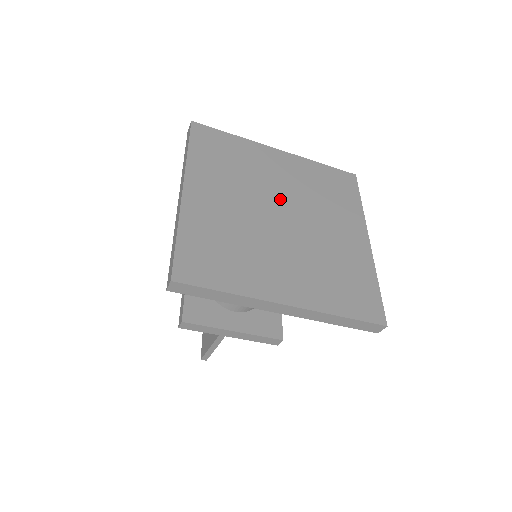
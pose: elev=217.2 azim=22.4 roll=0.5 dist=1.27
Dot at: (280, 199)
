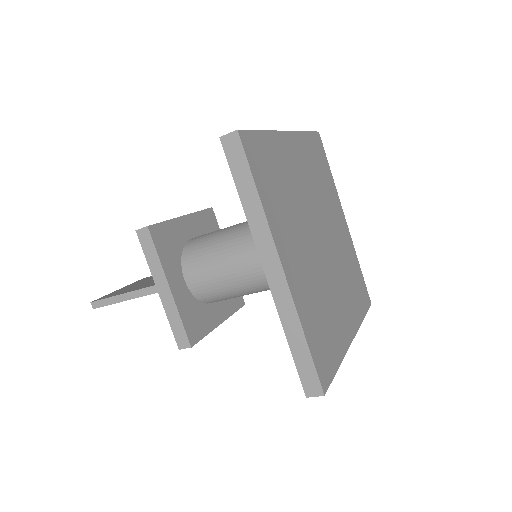
Dot at: (327, 231)
